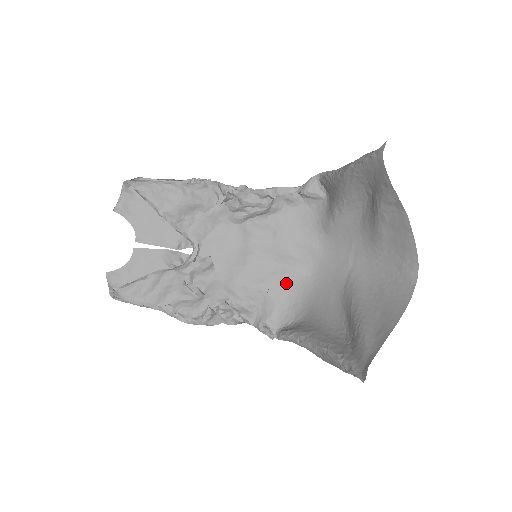
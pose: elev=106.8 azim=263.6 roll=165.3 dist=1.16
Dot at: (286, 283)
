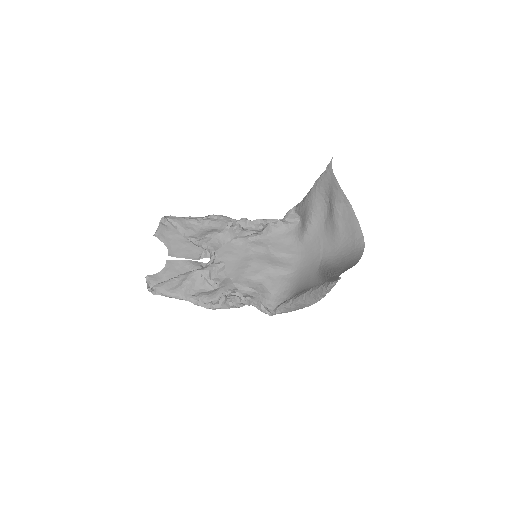
Dot at: (277, 279)
